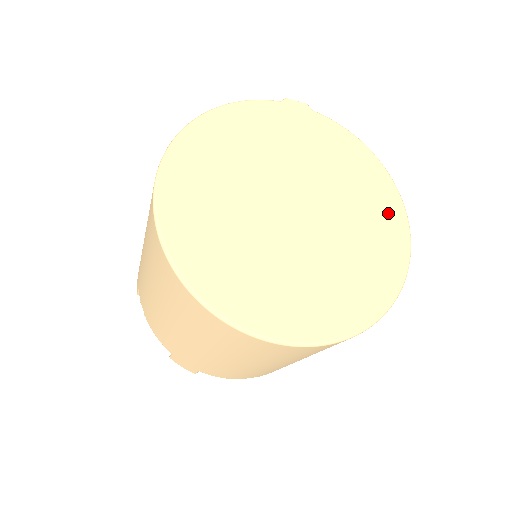
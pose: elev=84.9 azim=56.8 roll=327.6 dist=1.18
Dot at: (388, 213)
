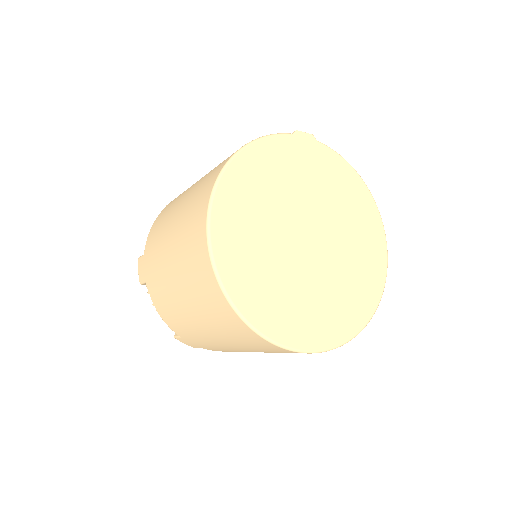
Dot at: (373, 233)
